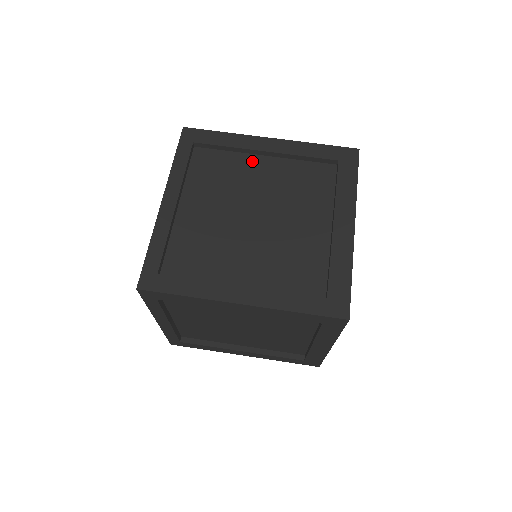
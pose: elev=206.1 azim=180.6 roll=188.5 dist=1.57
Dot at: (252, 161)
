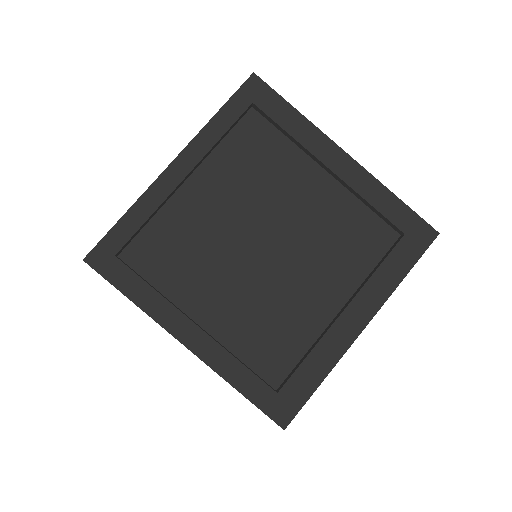
Dot at: (307, 170)
